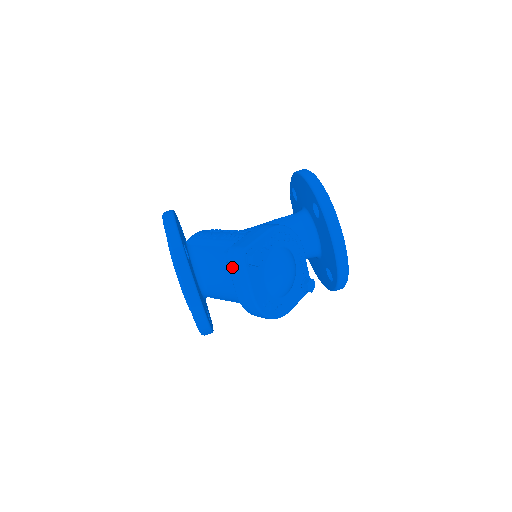
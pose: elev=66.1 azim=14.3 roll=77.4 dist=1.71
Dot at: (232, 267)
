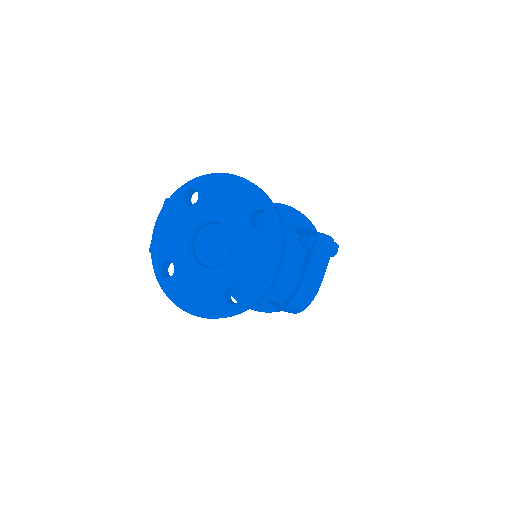
Dot at: (319, 249)
